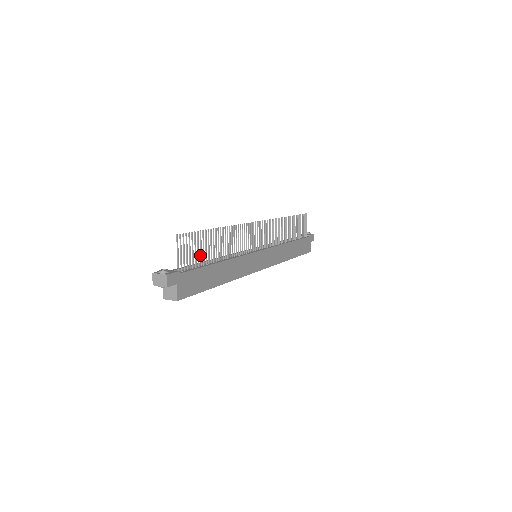
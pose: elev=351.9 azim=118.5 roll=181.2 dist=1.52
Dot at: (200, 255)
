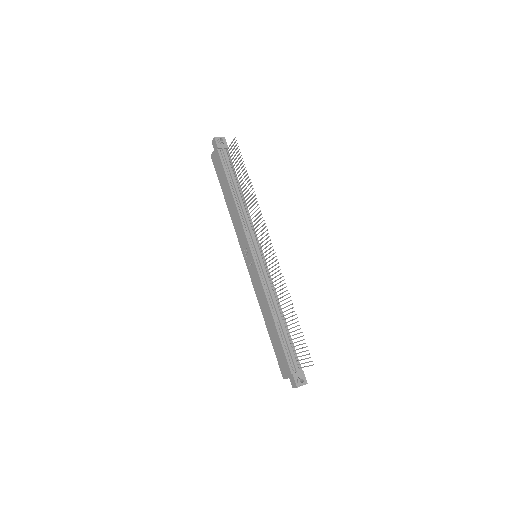
Dot at: occluded
